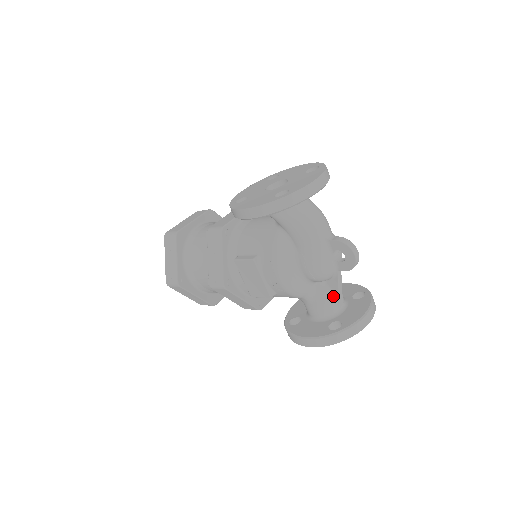
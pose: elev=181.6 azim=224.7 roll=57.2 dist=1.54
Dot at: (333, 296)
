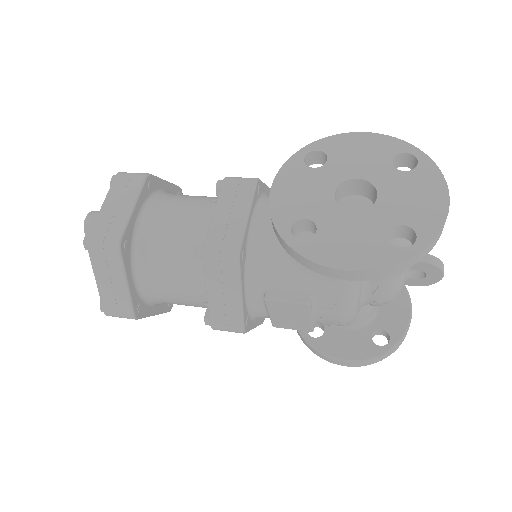
Dot at: occluded
